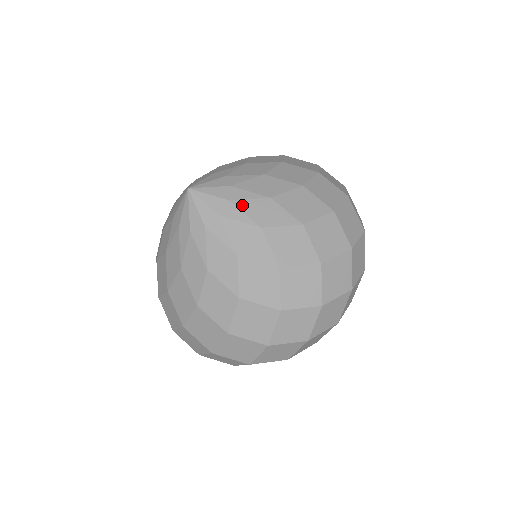
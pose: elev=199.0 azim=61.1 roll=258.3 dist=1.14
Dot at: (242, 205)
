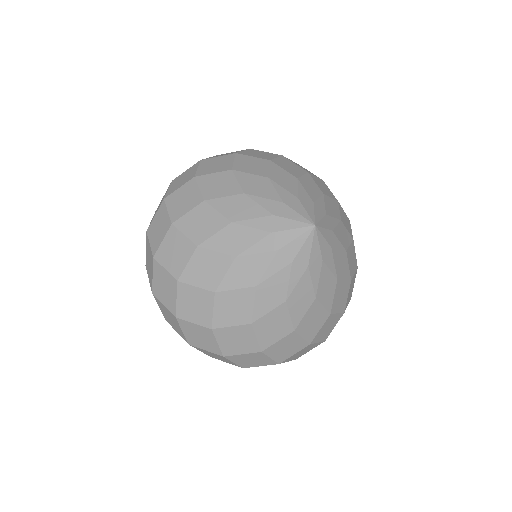
Dot at: (335, 254)
